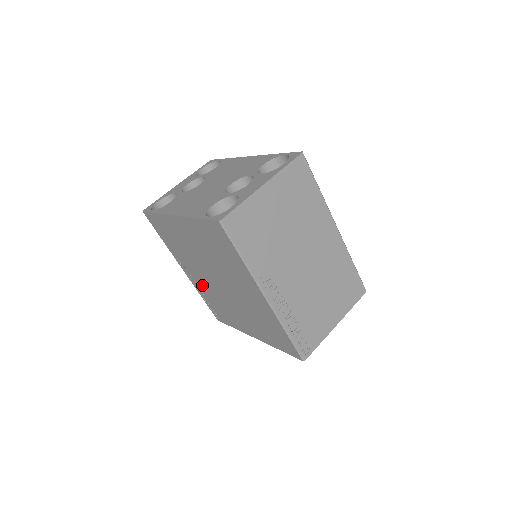
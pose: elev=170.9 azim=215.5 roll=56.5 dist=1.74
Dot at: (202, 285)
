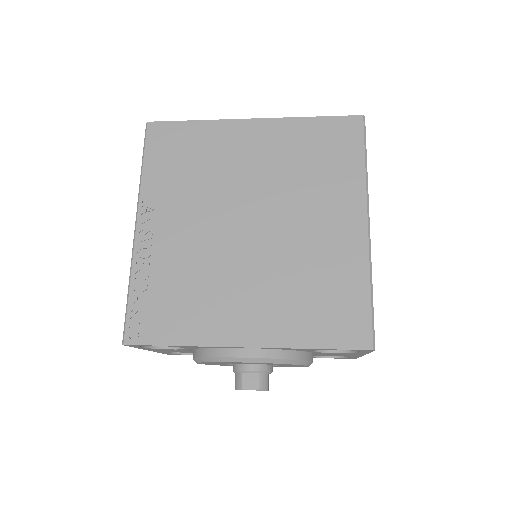
Dot at: (174, 248)
